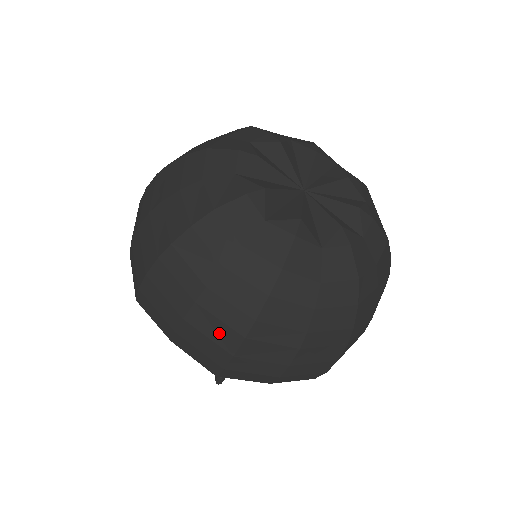
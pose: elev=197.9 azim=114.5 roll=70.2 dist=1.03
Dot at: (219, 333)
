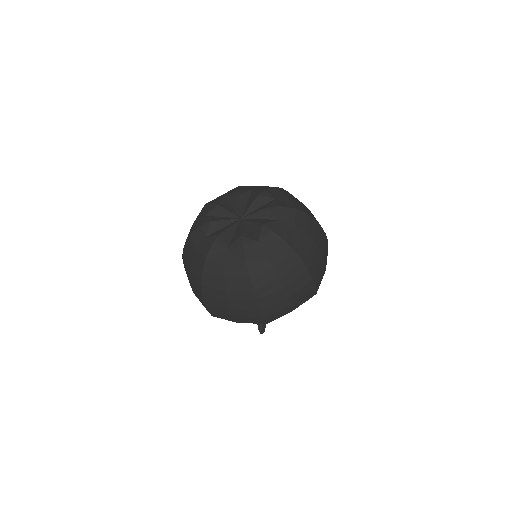
Dot at: (198, 291)
